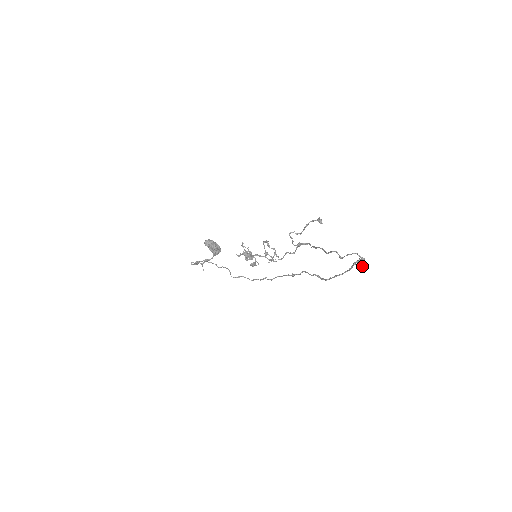
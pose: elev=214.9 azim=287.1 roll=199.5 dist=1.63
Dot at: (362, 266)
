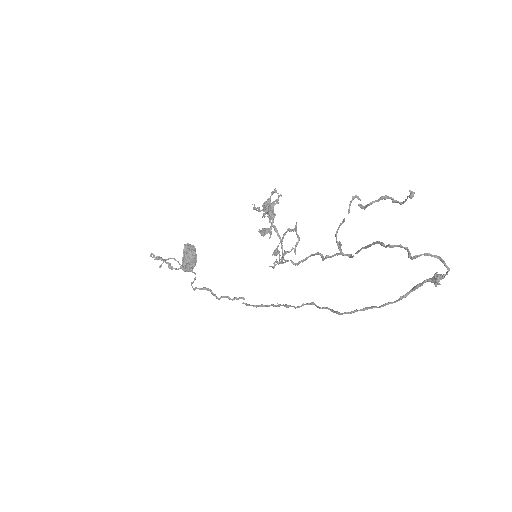
Dot at: (439, 280)
